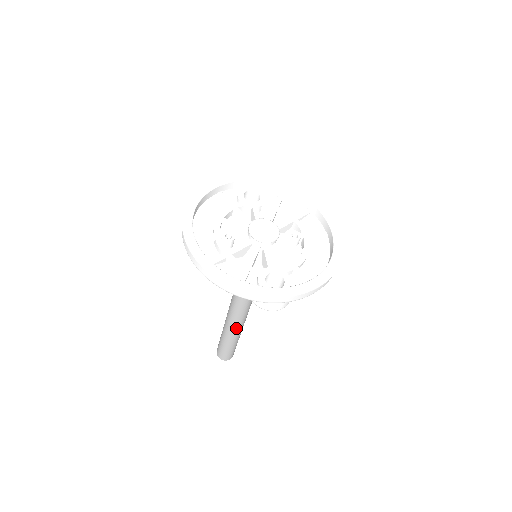
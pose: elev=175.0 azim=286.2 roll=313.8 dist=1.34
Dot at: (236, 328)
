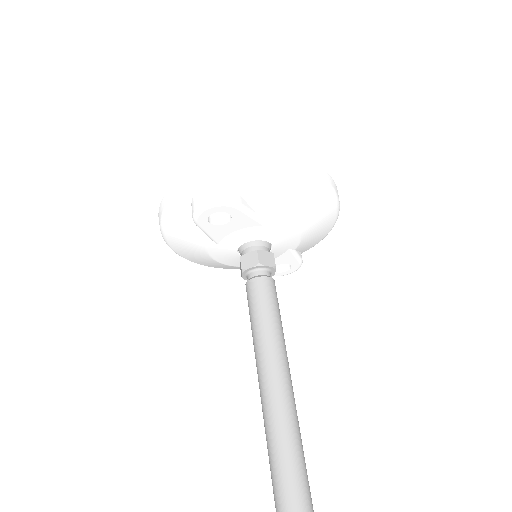
Dot at: (271, 412)
